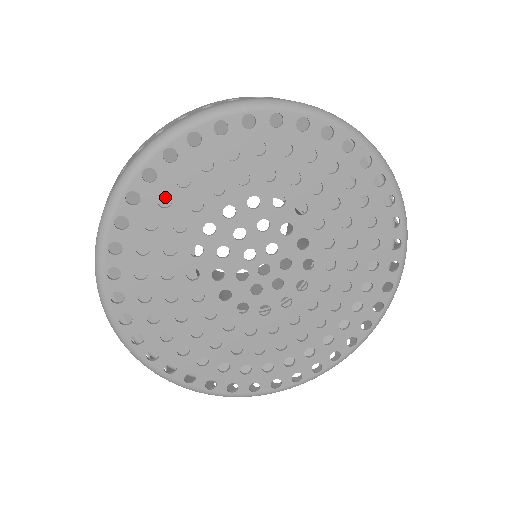
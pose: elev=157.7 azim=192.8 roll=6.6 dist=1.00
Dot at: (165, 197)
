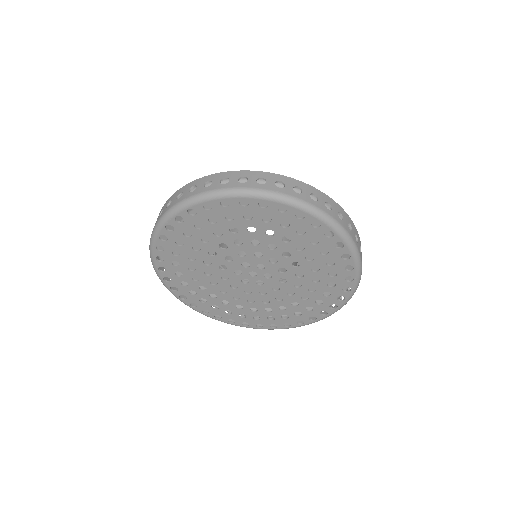
Dot at: occluded
